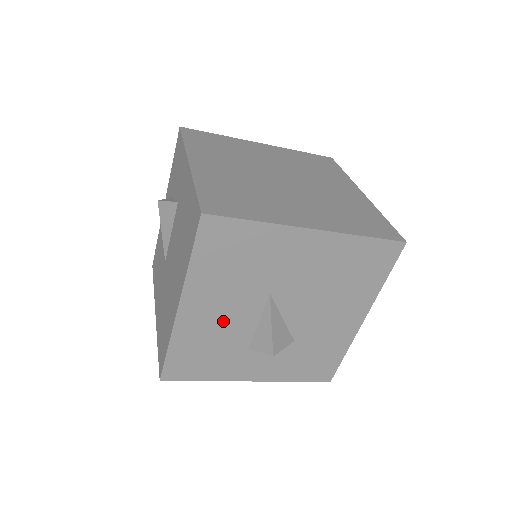
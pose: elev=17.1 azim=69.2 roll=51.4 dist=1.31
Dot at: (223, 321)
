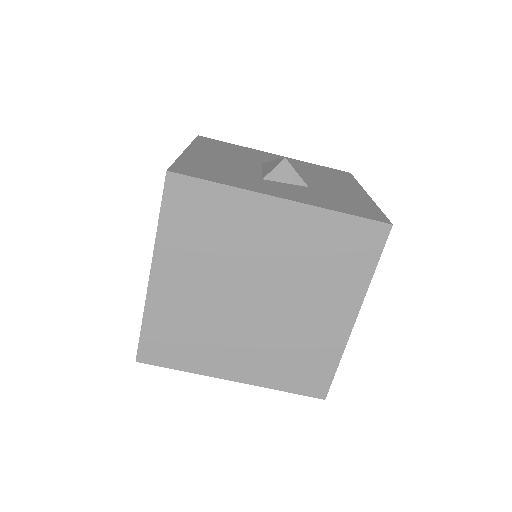
Dot at: (228, 163)
